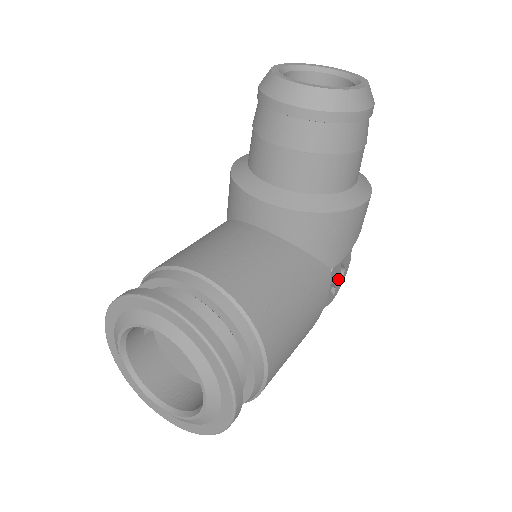
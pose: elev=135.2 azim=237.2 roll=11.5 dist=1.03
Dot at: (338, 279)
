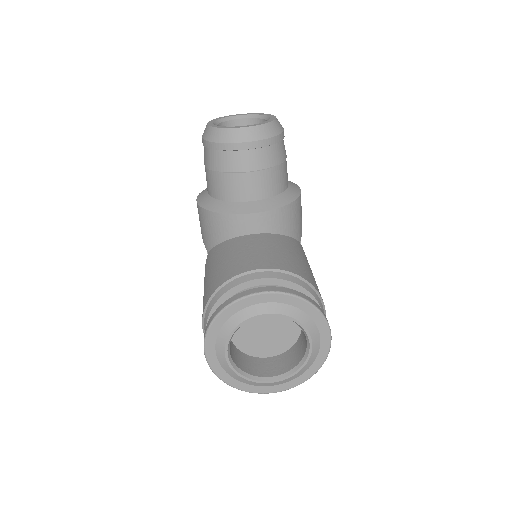
Dot at: occluded
